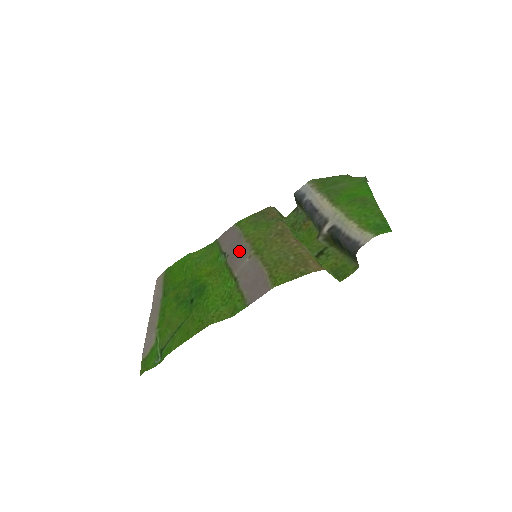
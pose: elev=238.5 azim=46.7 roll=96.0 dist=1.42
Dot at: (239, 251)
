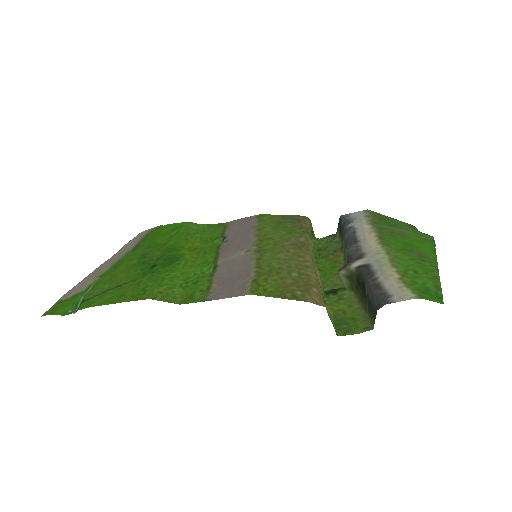
Dot at: (241, 241)
